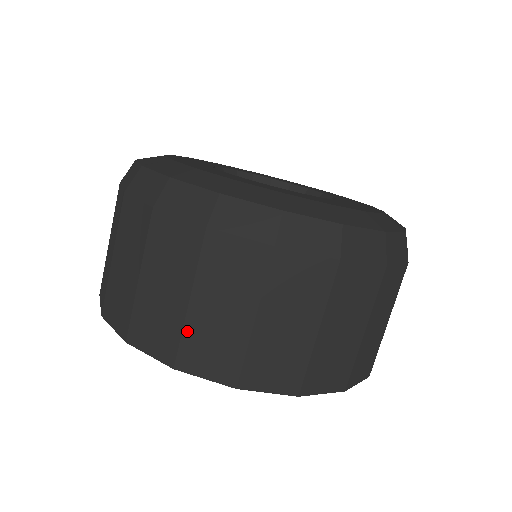
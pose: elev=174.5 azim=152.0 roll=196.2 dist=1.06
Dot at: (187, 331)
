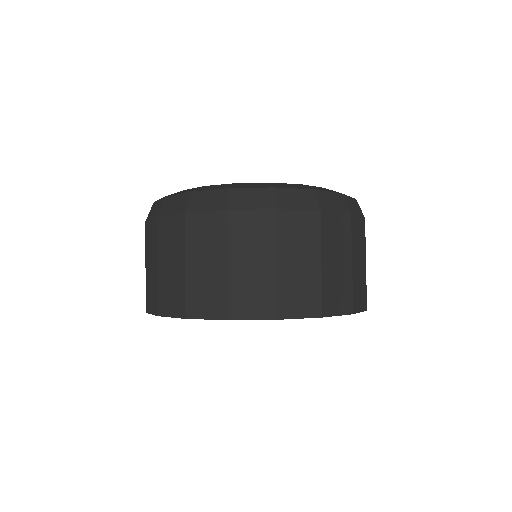
Dot at: (146, 286)
